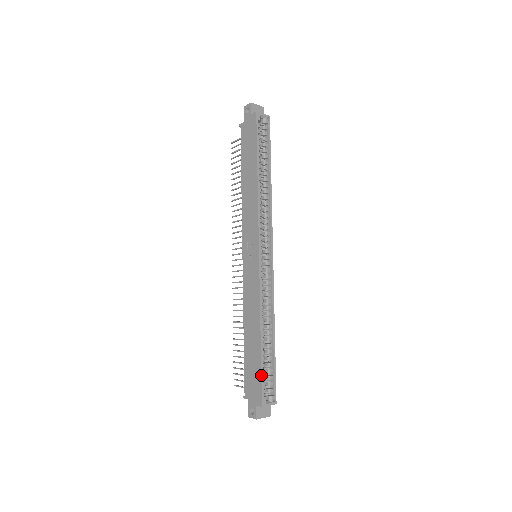
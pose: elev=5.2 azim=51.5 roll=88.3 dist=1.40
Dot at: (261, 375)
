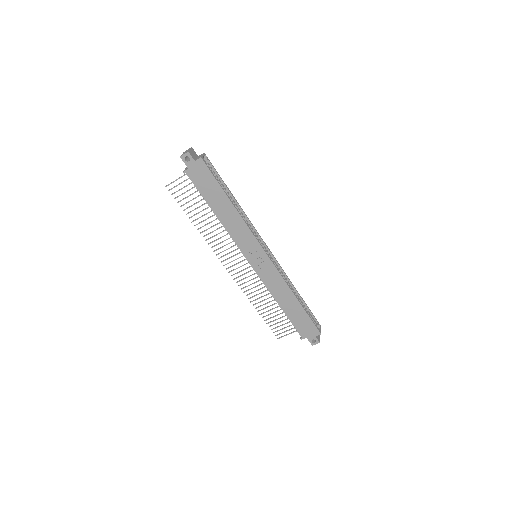
Dot at: (311, 319)
